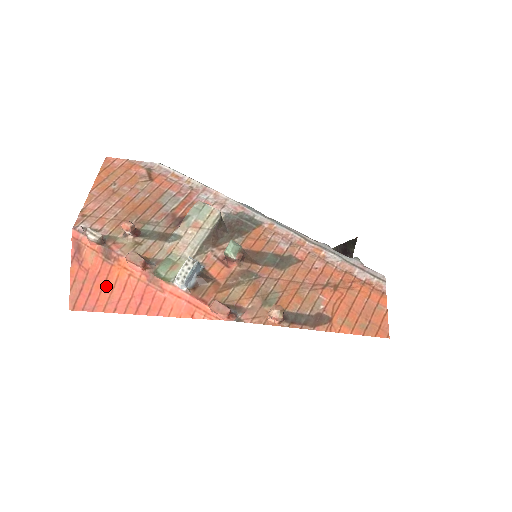
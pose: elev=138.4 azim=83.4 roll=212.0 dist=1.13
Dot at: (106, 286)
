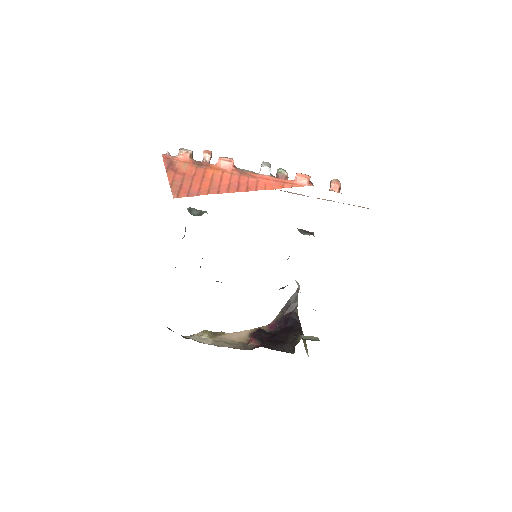
Dot at: (204, 180)
